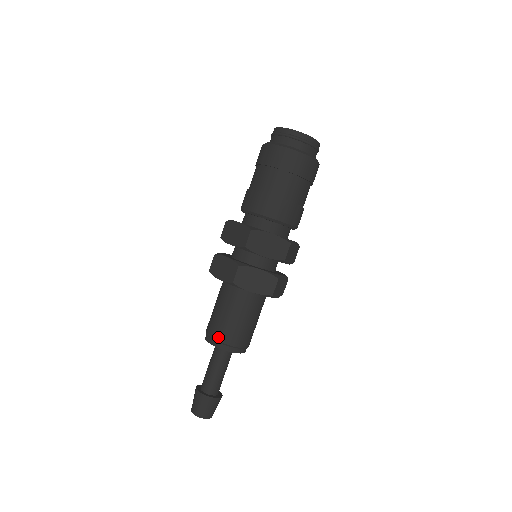
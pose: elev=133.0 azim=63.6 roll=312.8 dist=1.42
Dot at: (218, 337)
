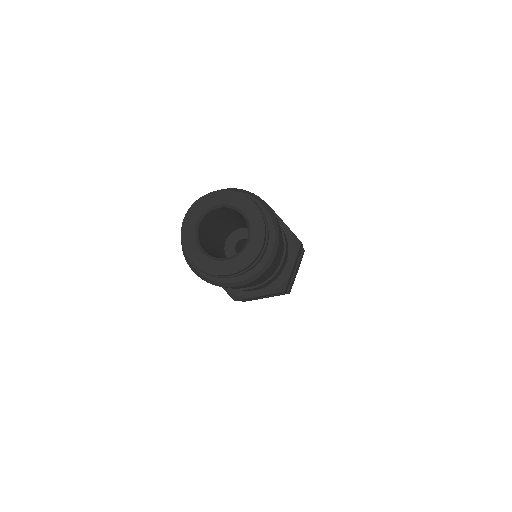
Dot at: occluded
